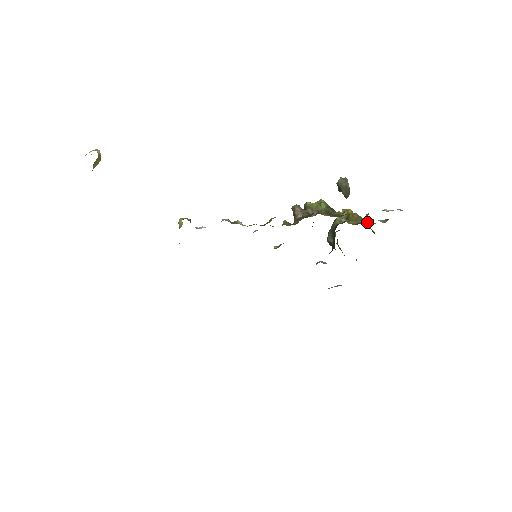
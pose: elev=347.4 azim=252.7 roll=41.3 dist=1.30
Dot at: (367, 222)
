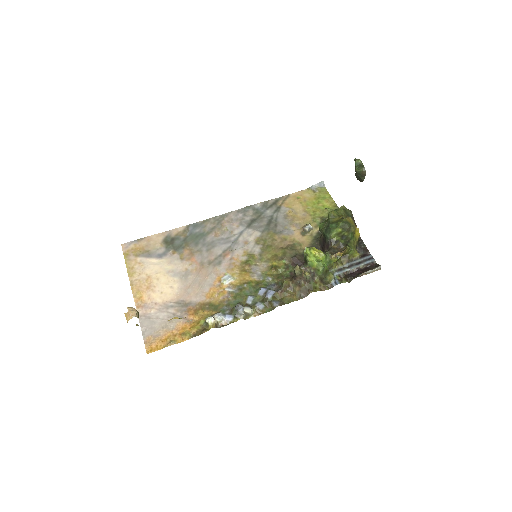
Dot at: (353, 254)
